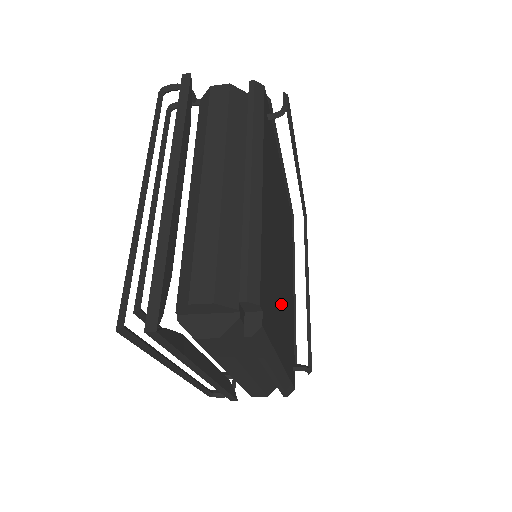
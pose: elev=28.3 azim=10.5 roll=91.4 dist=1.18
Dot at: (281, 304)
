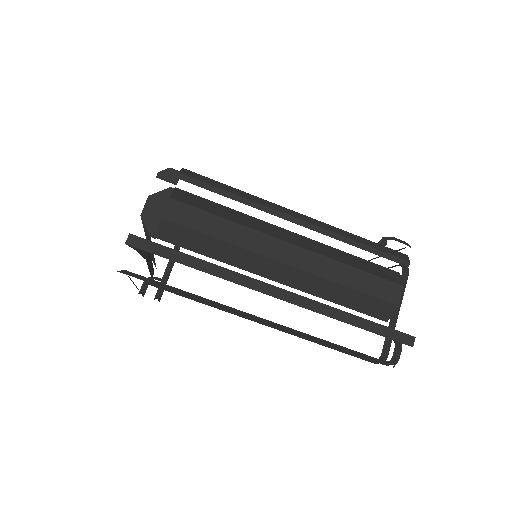
Dot at: occluded
